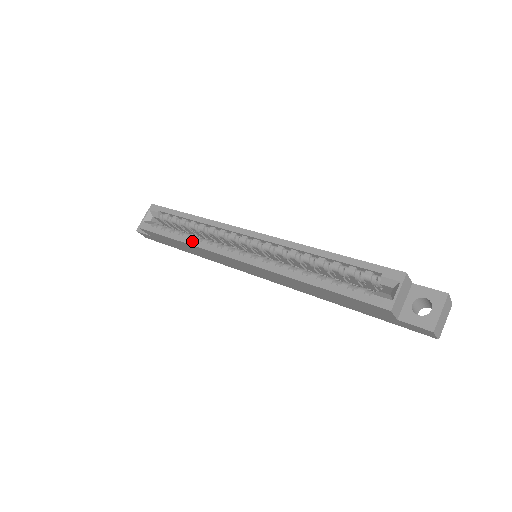
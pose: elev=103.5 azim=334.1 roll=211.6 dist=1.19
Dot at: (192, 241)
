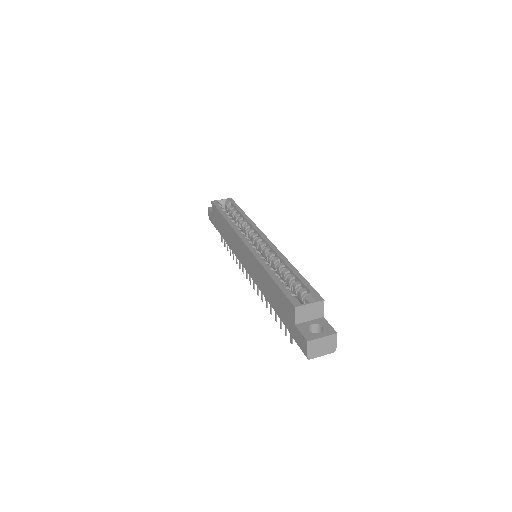
Dot at: (231, 222)
